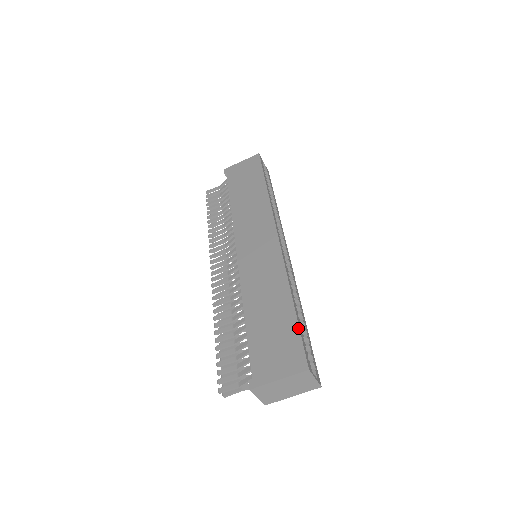
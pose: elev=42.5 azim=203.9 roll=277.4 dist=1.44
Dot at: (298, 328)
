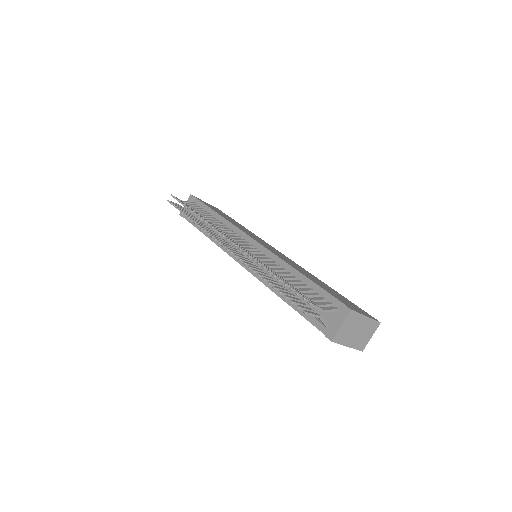
Dot at: (350, 301)
